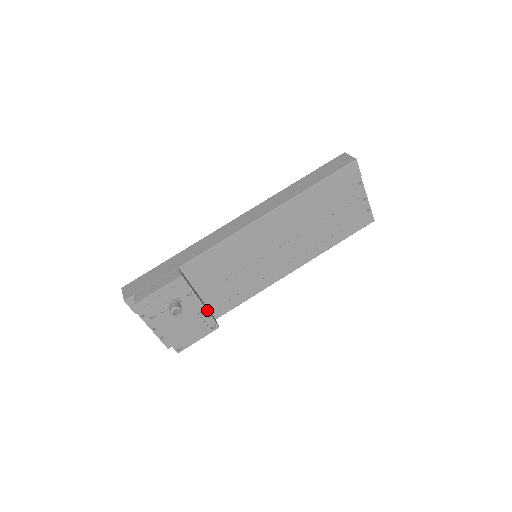
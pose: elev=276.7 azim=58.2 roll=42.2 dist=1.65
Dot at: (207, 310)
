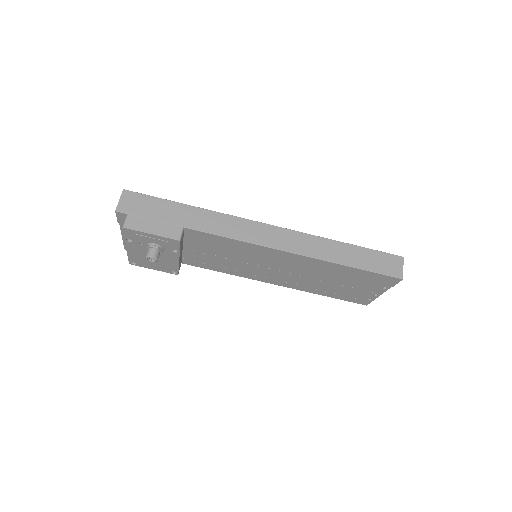
Dot at: occluded
